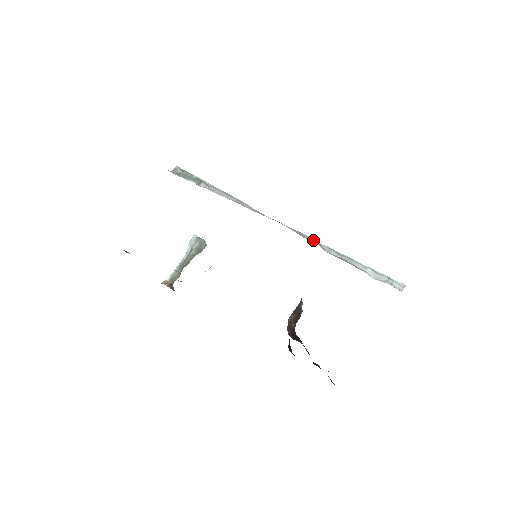
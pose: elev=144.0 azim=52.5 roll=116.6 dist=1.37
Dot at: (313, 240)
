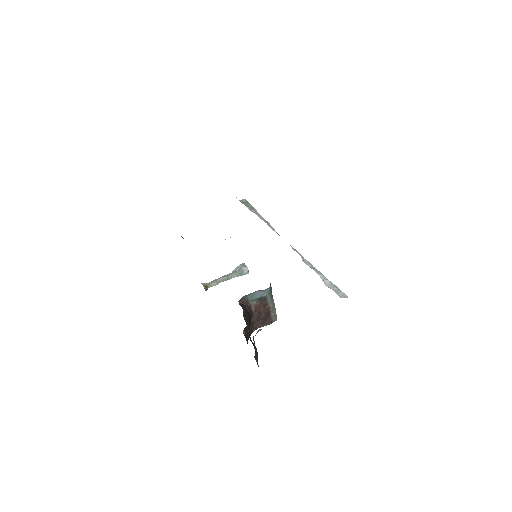
Dot at: (301, 255)
